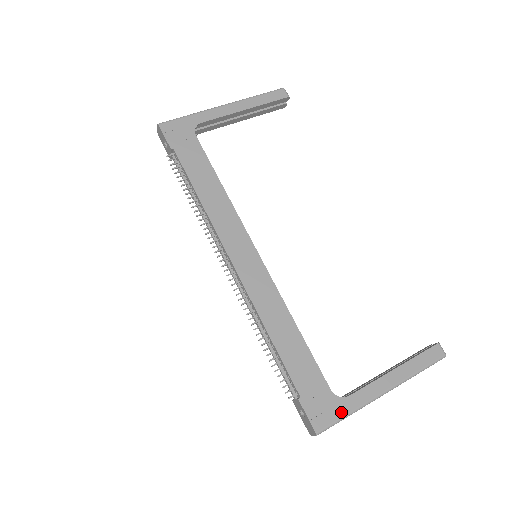
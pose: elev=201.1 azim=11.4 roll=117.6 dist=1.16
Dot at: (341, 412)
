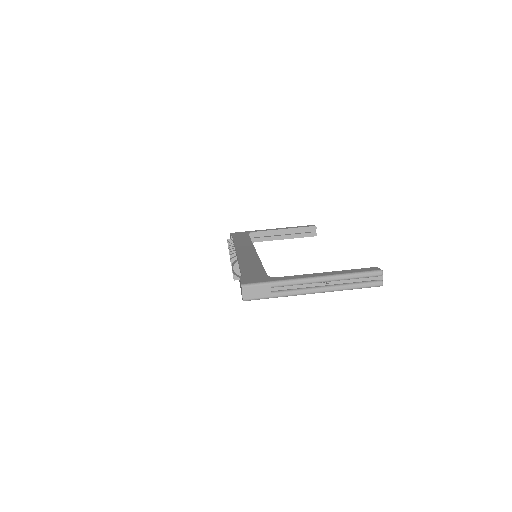
Dot at: (268, 280)
